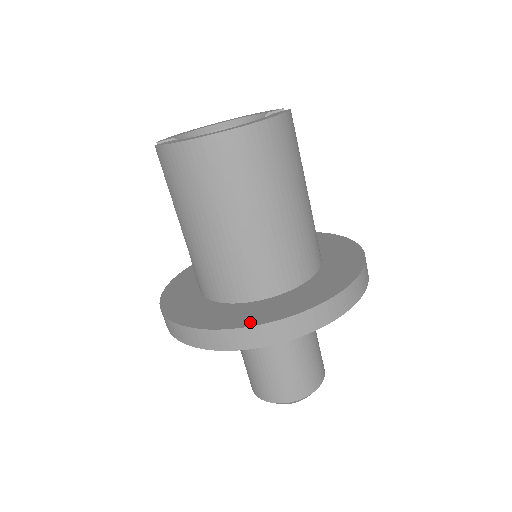
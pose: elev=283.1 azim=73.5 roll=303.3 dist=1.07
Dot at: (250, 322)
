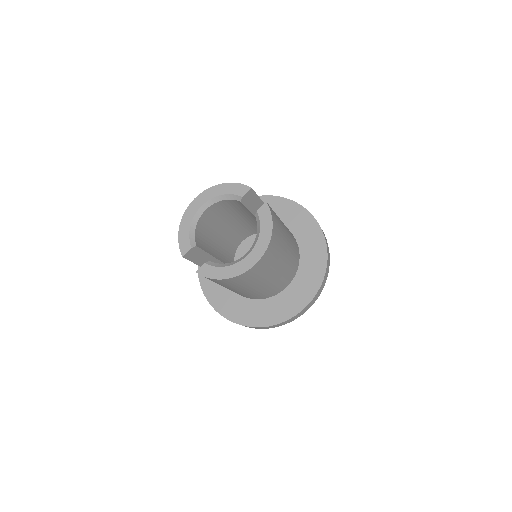
Dot at: (289, 314)
